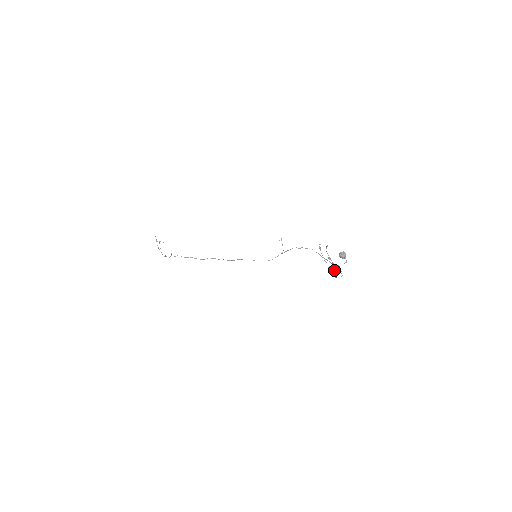
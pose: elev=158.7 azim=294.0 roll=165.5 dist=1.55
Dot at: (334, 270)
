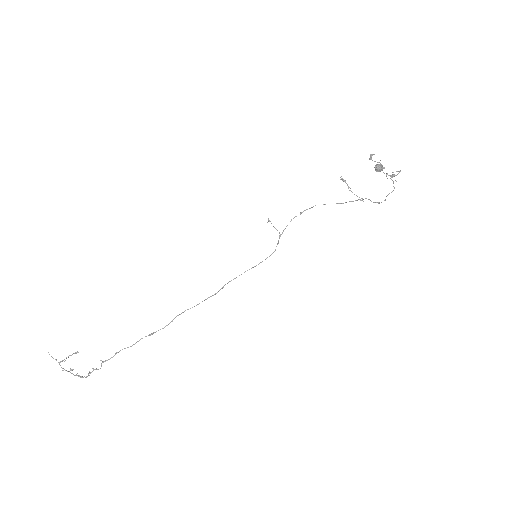
Dot at: occluded
